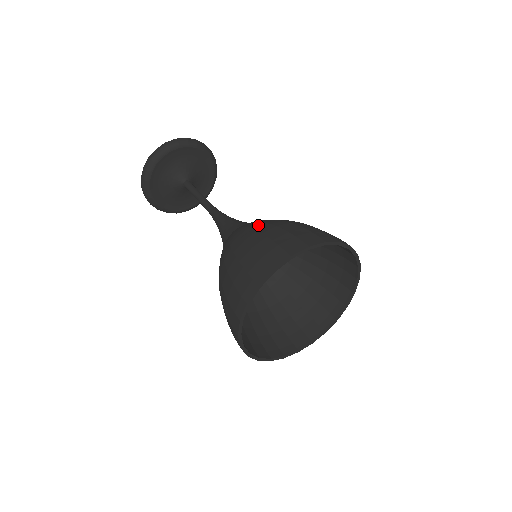
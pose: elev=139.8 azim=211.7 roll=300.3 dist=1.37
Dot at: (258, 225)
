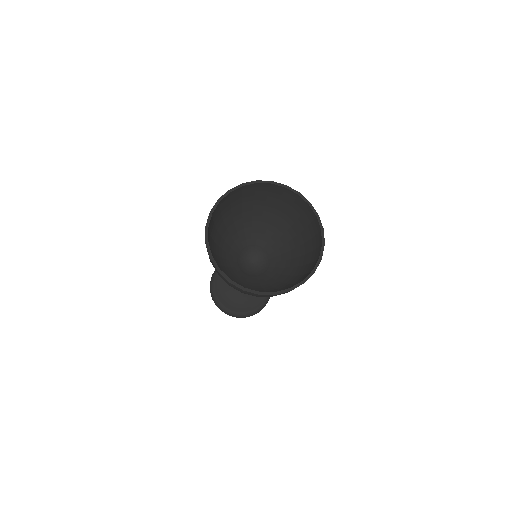
Dot at: (237, 220)
